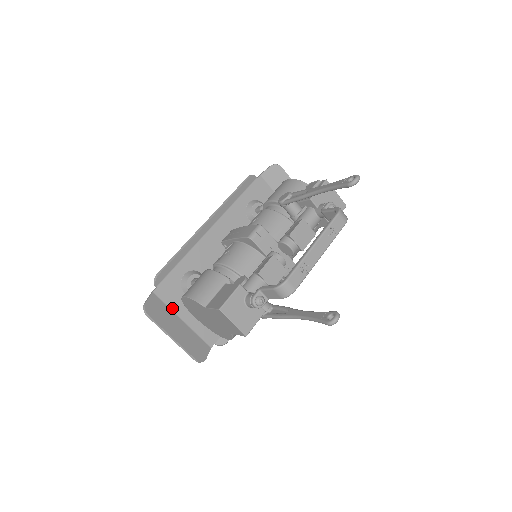
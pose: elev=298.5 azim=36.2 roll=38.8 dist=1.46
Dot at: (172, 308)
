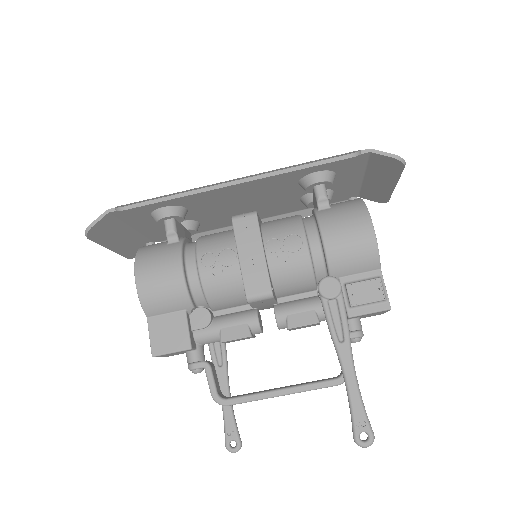
Dot at: (127, 222)
